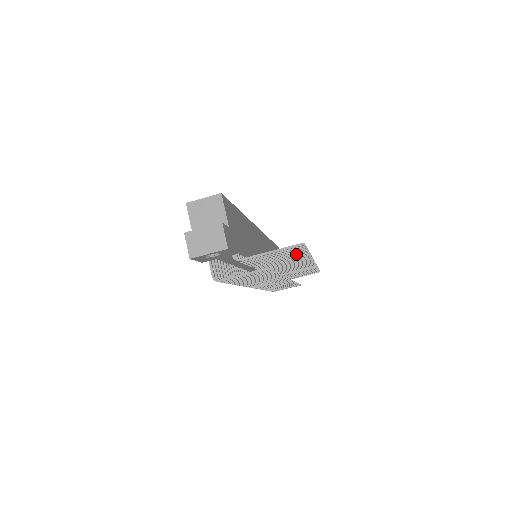
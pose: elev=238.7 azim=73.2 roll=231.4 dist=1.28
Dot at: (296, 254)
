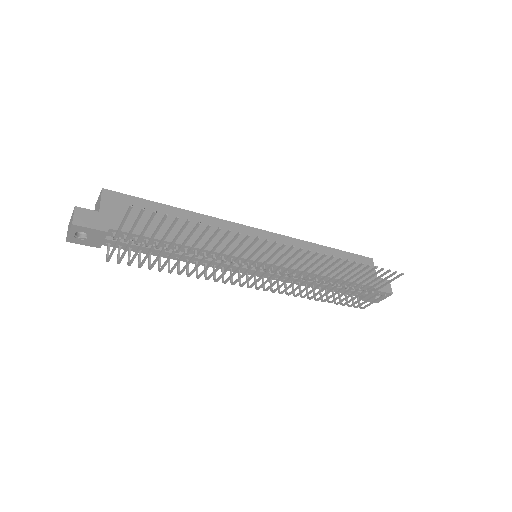
Dot at: (183, 226)
